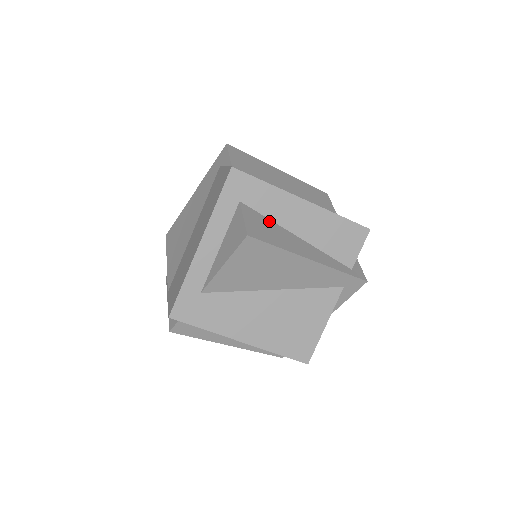
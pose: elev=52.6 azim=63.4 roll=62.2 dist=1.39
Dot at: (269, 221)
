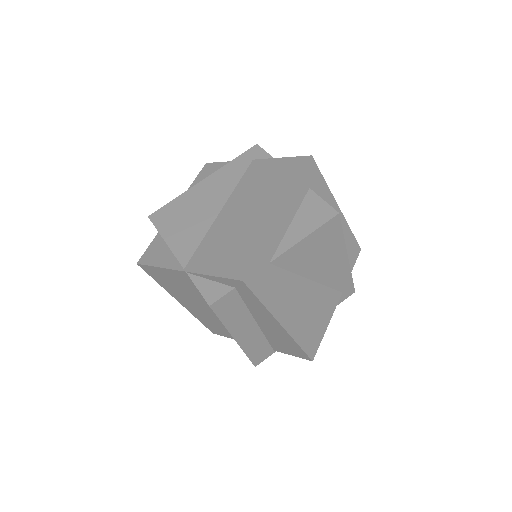
Dot at: occluded
